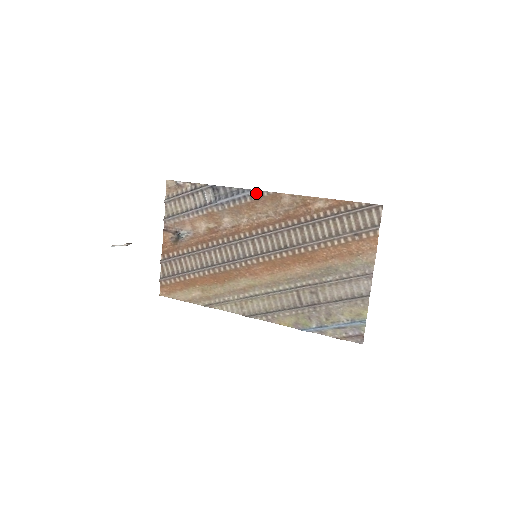
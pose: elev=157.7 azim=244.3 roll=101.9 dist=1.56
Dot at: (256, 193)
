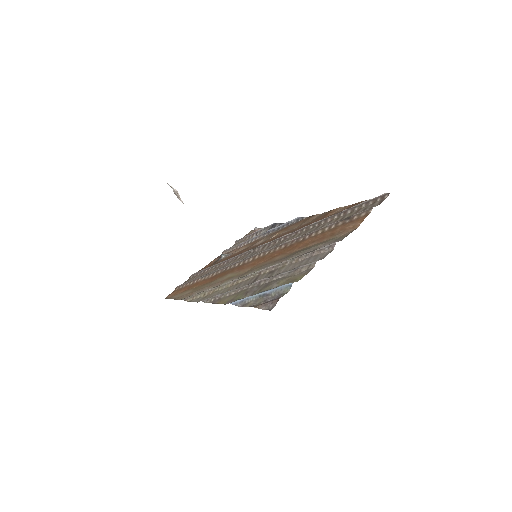
Dot at: (298, 220)
